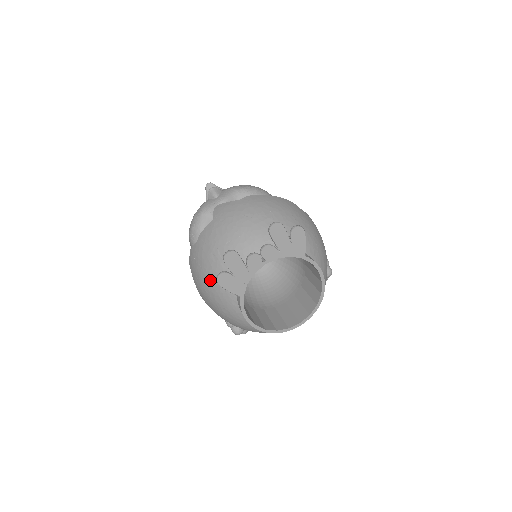
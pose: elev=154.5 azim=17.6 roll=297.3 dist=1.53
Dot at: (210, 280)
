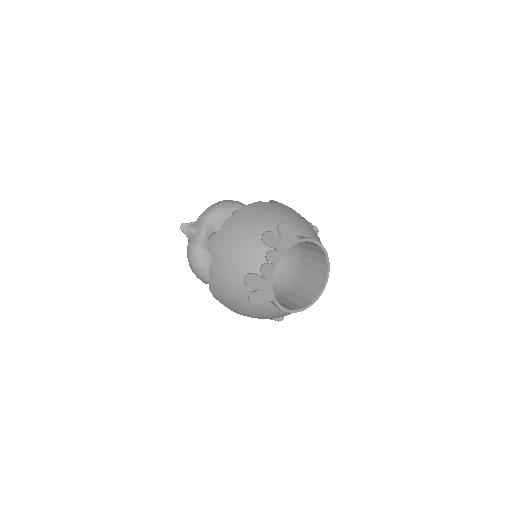
Dot at: (241, 302)
